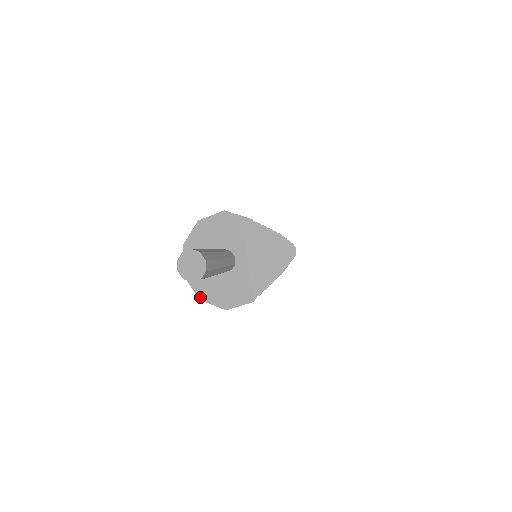
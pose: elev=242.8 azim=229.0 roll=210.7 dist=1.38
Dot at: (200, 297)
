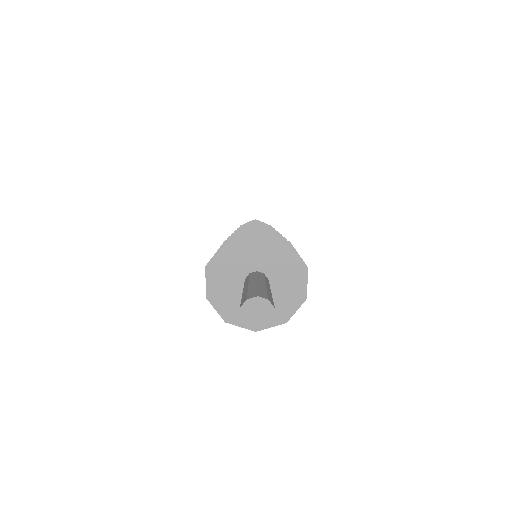
Dot at: (208, 296)
